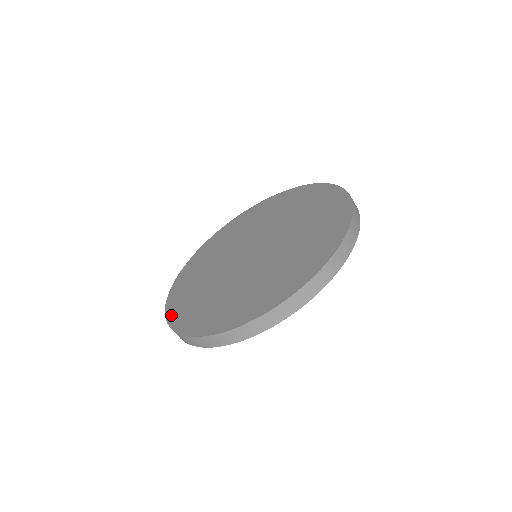
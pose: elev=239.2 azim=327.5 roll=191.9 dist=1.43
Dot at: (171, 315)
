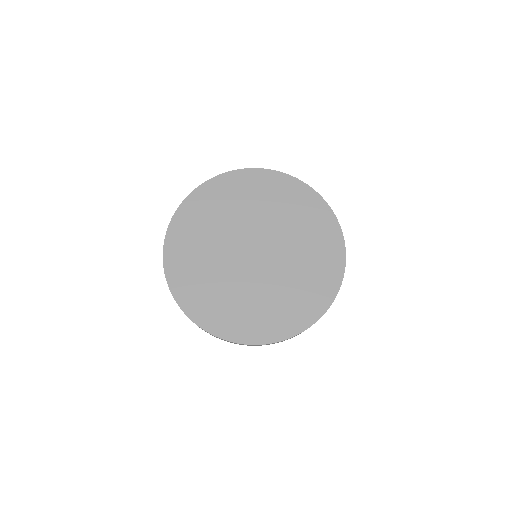
Dot at: (177, 291)
